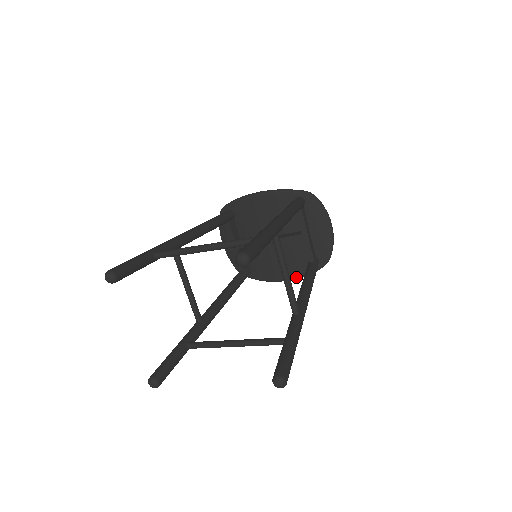
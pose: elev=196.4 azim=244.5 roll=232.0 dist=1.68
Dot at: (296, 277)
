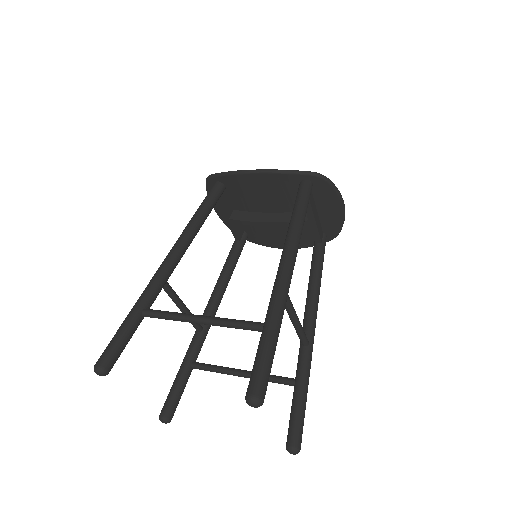
Dot at: (299, 248)
